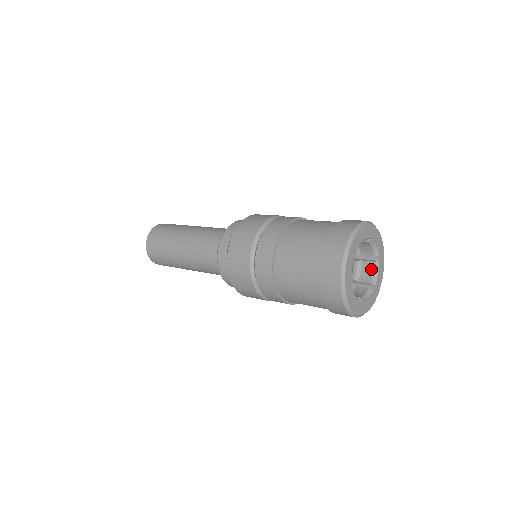
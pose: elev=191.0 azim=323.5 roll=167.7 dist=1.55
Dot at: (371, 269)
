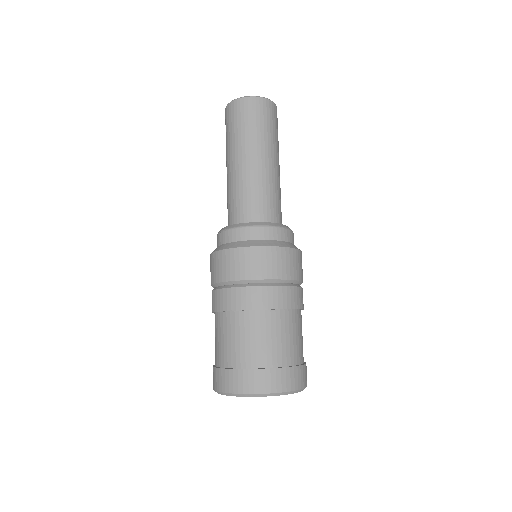
Dot at: occluded
